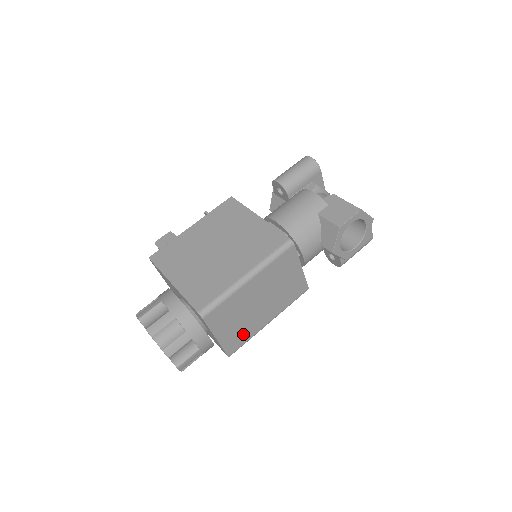
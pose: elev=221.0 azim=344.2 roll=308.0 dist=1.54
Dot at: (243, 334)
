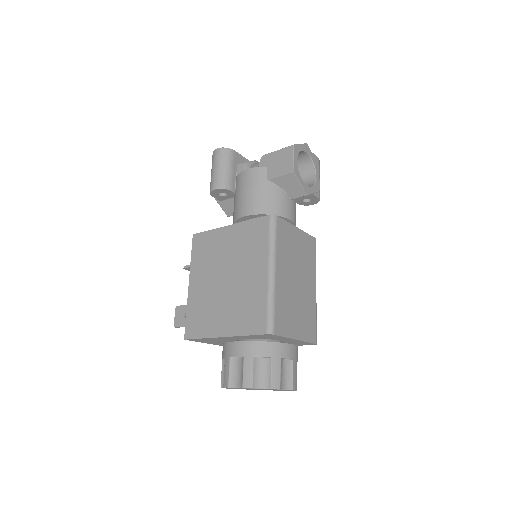
Dot at: (309, 317)
